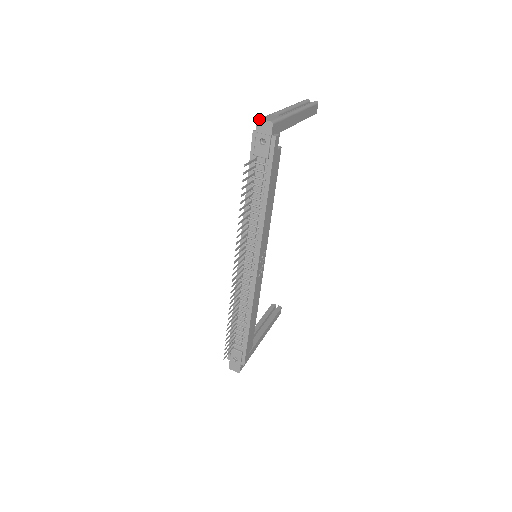
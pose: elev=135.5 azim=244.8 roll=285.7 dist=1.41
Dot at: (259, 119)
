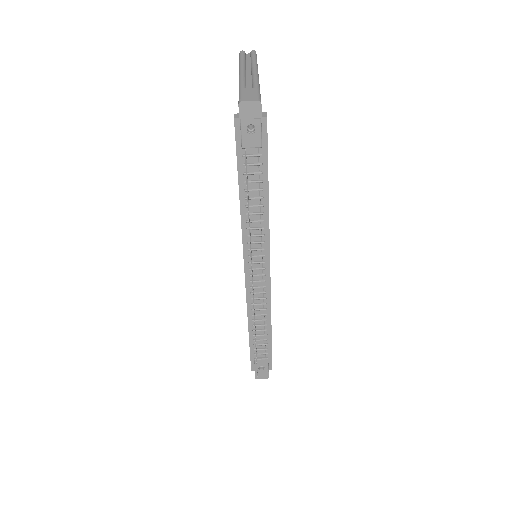
Dot at: (241, 102)
